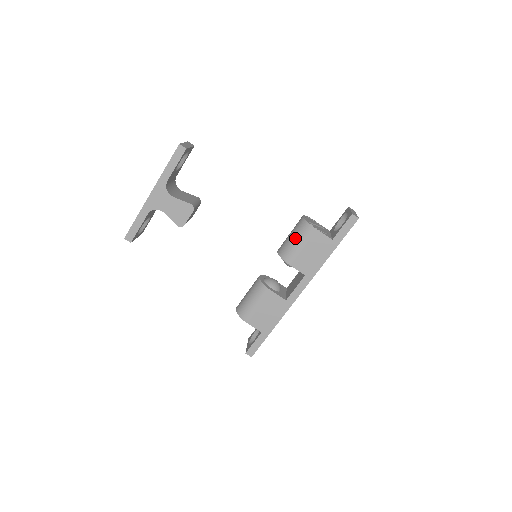
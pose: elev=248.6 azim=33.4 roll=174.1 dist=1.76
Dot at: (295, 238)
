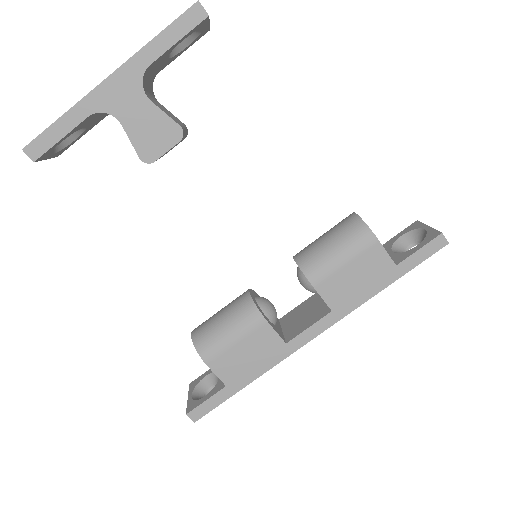
Dot at: (337, 245)
